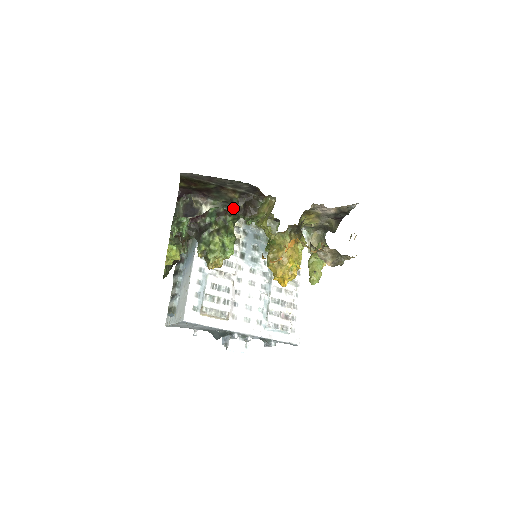
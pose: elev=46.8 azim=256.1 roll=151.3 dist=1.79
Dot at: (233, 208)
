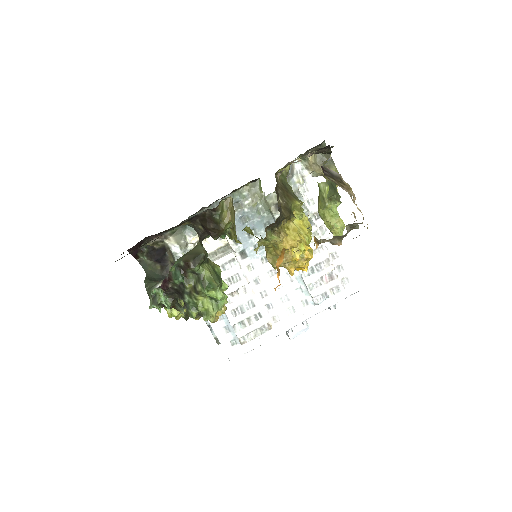
Dot at: (197, 213)
